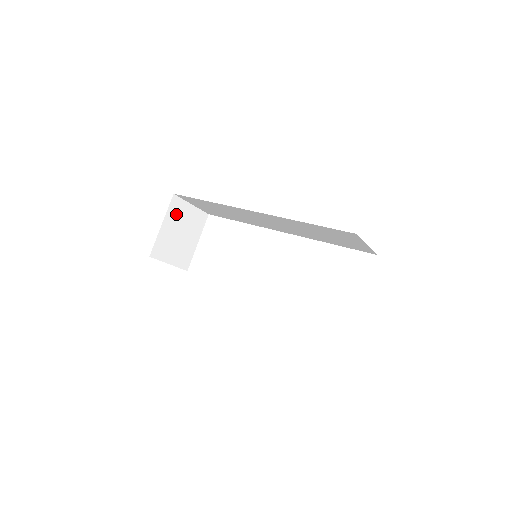
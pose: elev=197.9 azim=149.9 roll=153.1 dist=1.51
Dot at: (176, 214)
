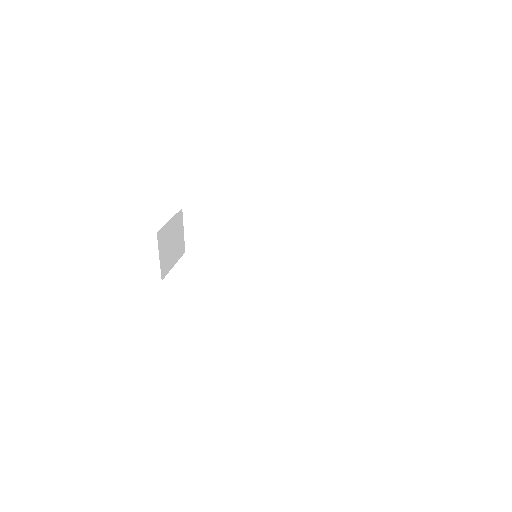
Dot at: (177, 224)
